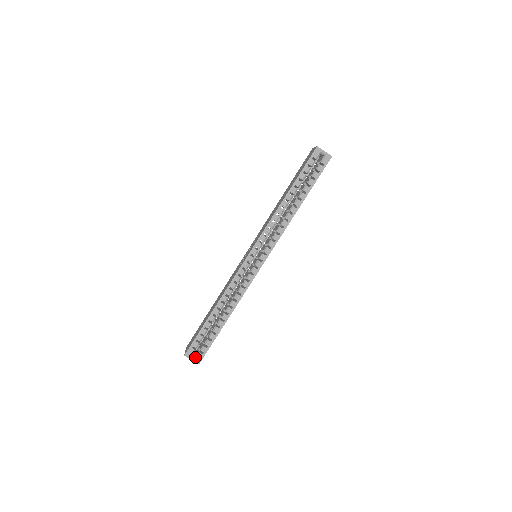
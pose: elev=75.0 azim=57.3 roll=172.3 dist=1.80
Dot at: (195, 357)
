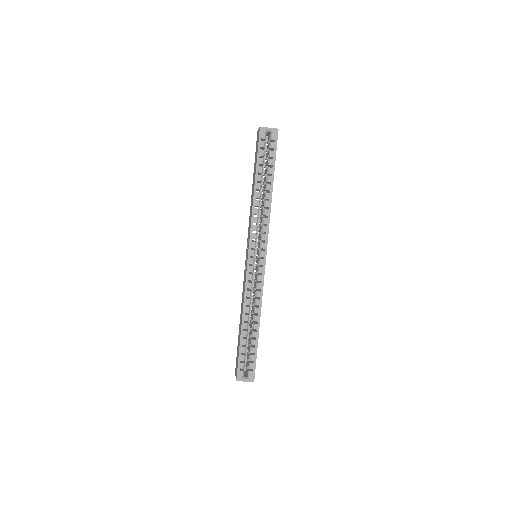
Dot at: (247, 377)
